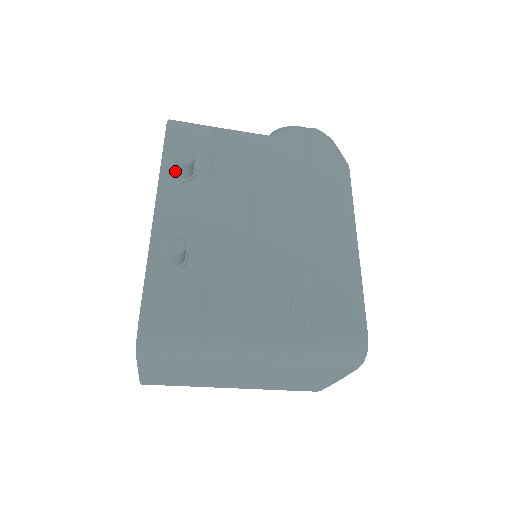
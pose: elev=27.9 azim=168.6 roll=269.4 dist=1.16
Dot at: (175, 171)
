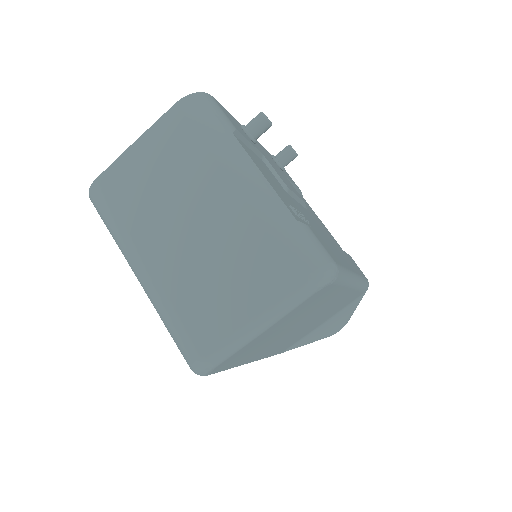
Dot at: (276, 155)
